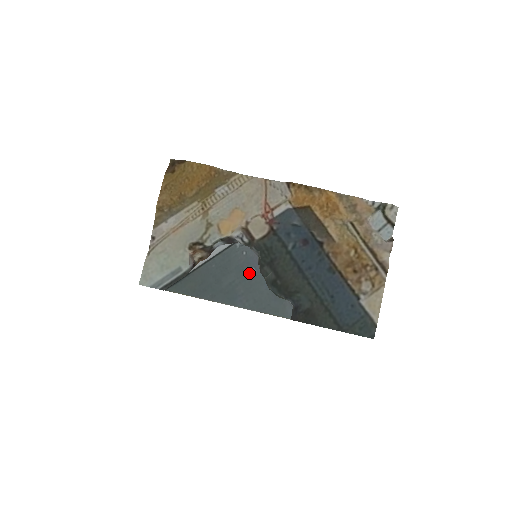
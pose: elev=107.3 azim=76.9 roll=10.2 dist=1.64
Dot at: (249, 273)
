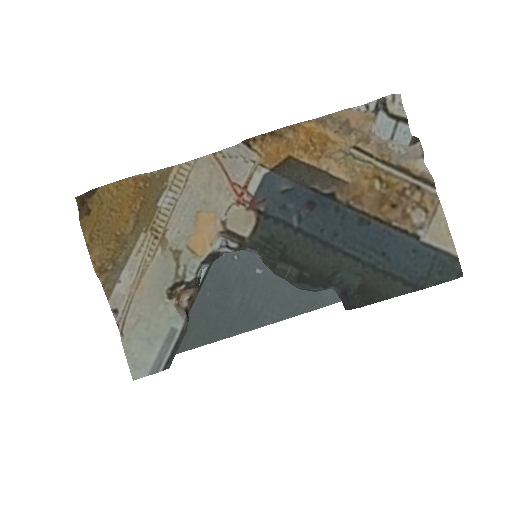
Dot at: (255, 278)
